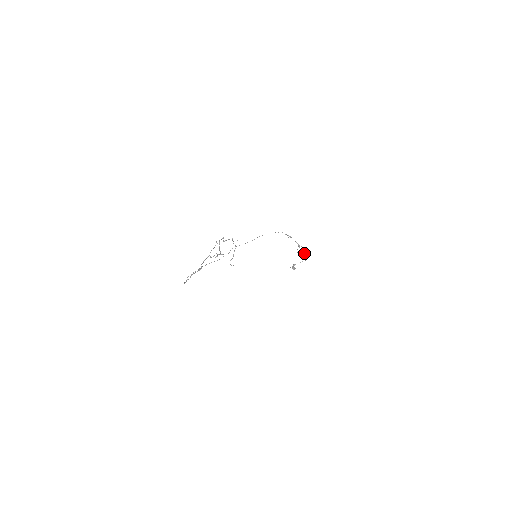
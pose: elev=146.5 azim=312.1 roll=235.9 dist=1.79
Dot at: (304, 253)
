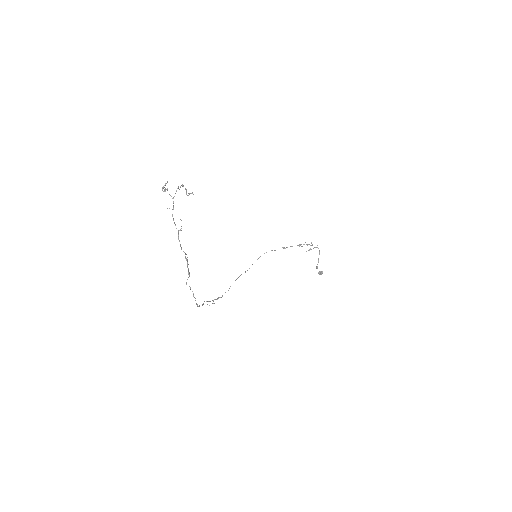
Dot at: (310, 245)
